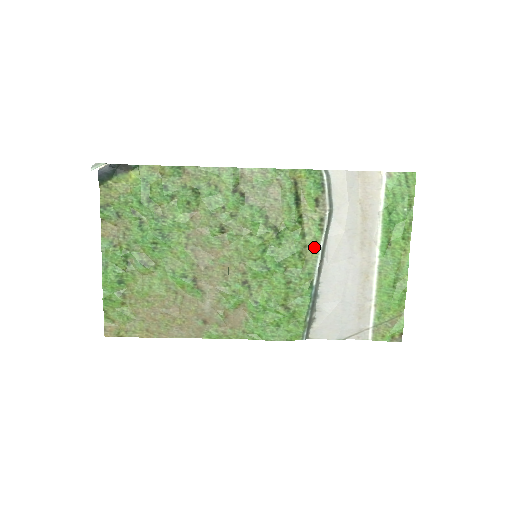
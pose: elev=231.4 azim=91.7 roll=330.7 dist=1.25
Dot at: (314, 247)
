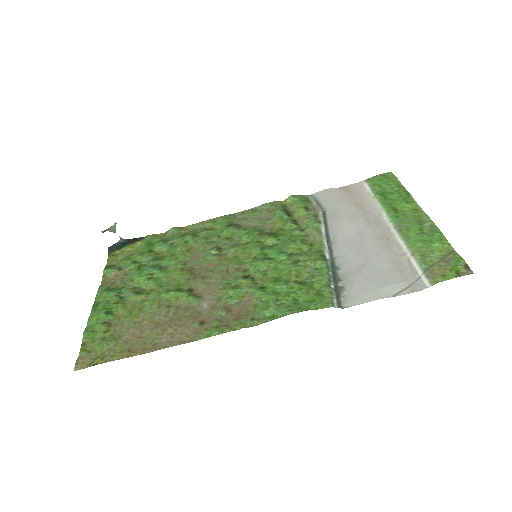
Dot at: (316, 234)
